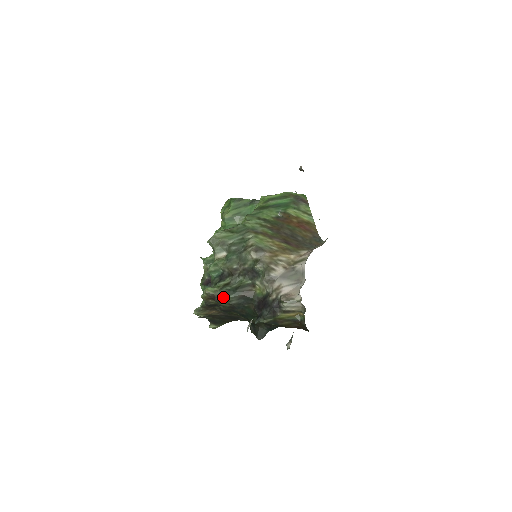
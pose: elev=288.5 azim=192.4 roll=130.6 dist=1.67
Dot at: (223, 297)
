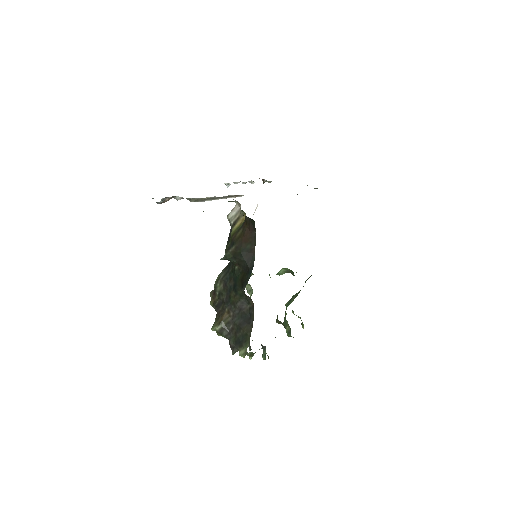
Dot at: (216, 281)
